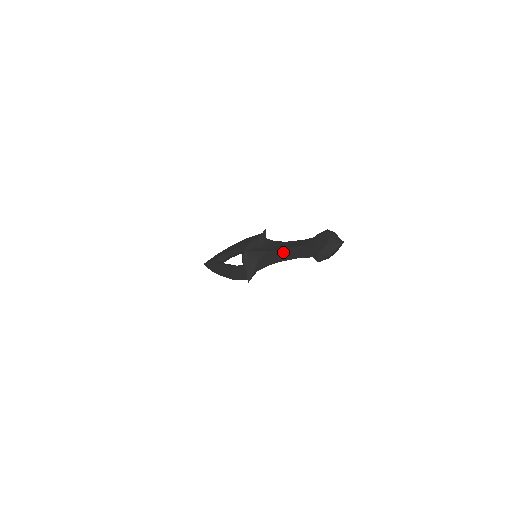
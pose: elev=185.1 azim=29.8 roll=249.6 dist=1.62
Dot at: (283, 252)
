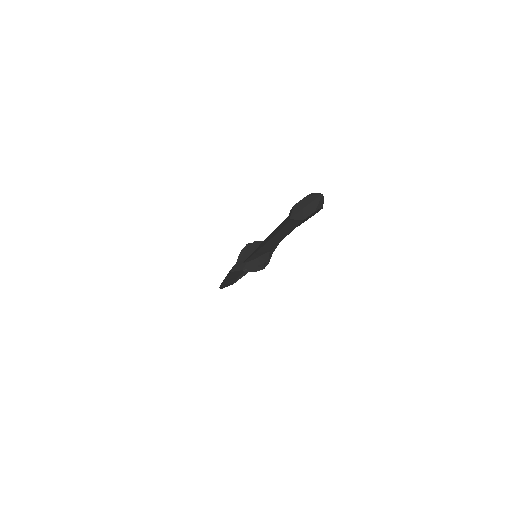
Dot at: (273, 232)
